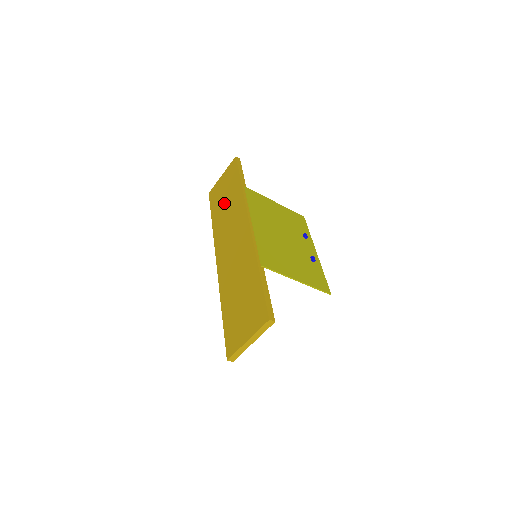
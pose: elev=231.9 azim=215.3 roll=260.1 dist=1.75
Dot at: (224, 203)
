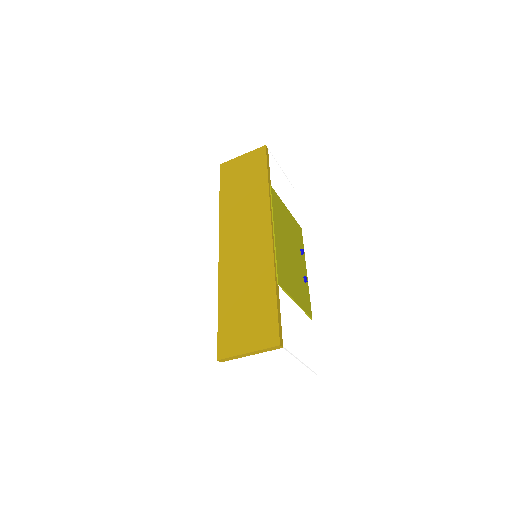
Dot at: (241, 189)
